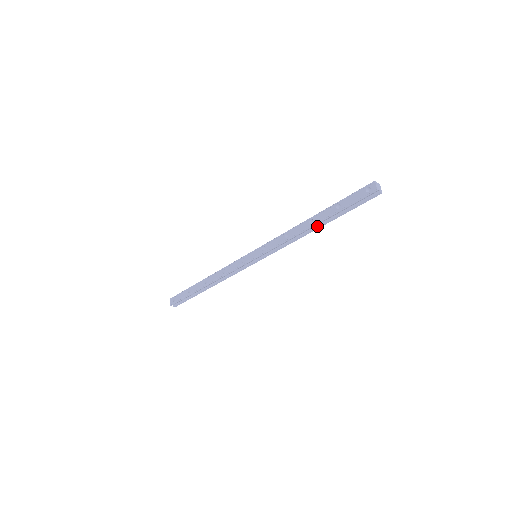
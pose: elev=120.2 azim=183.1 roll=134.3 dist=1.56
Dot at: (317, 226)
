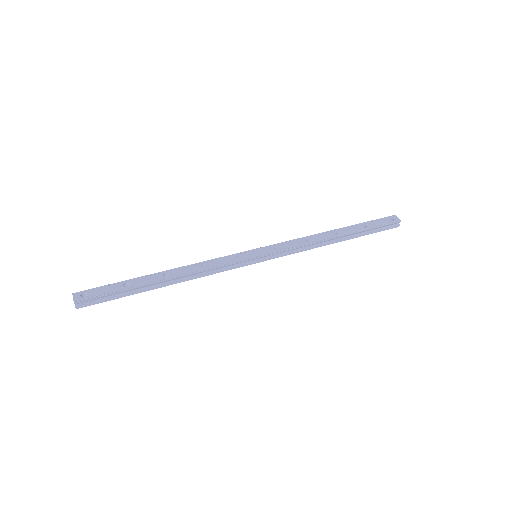
Dot at: (339, 239)
